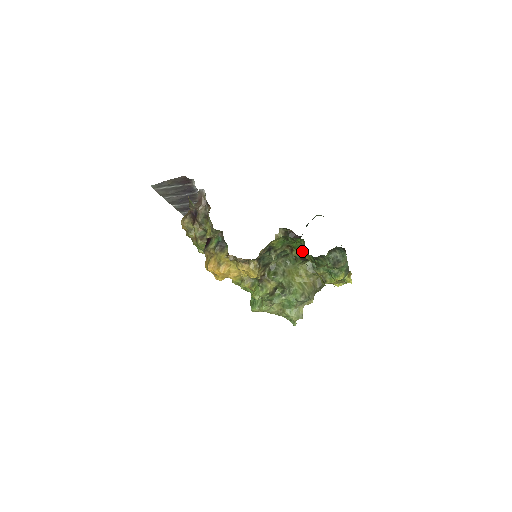
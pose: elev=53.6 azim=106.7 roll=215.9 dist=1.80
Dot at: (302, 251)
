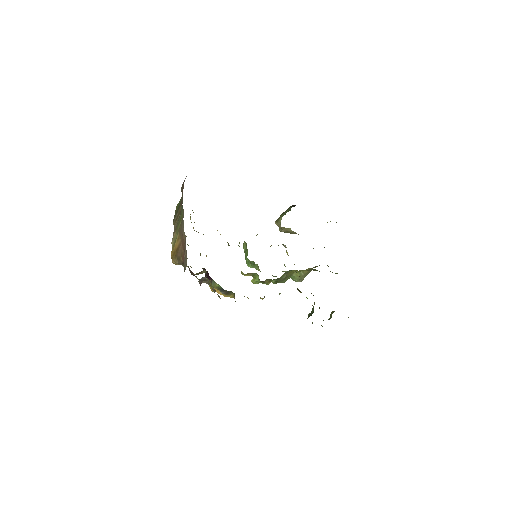
Dot at: occluded
